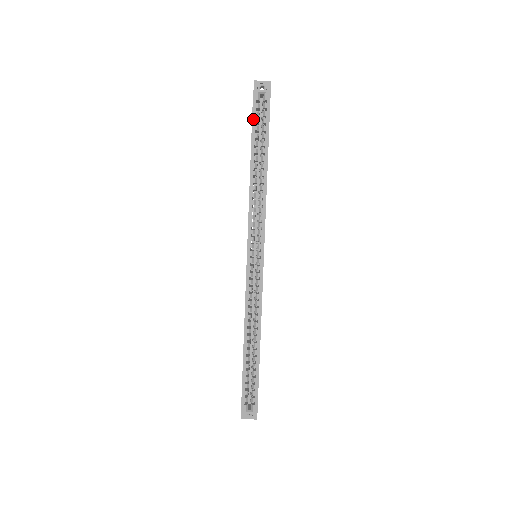
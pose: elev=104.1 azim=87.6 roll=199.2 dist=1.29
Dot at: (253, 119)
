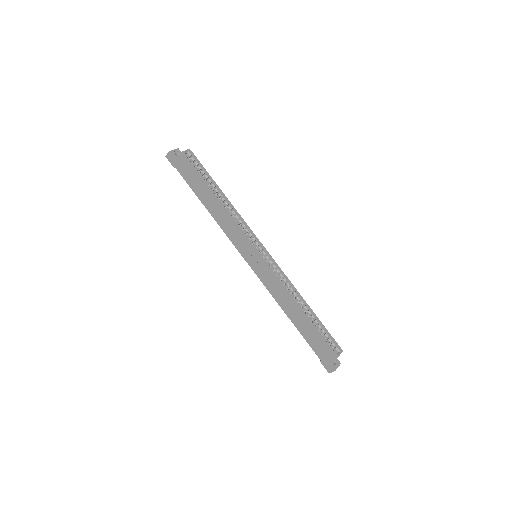
Dot at: (194, 169)
